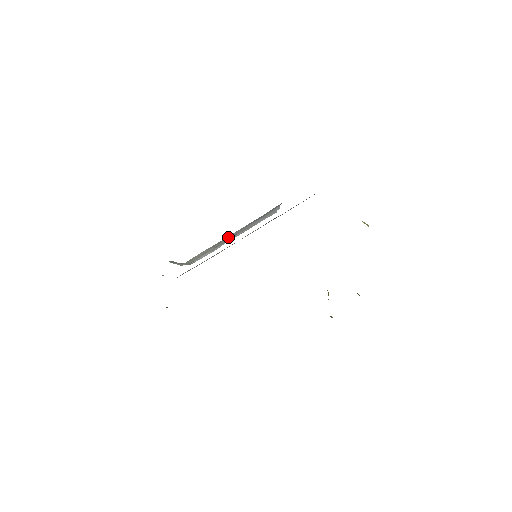
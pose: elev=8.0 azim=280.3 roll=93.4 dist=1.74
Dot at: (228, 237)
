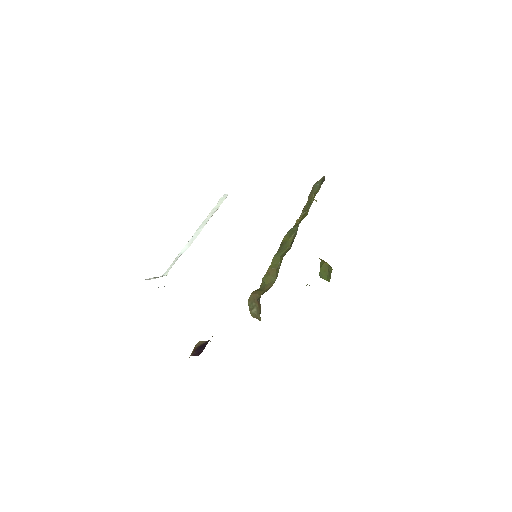
Dot at: occluded
